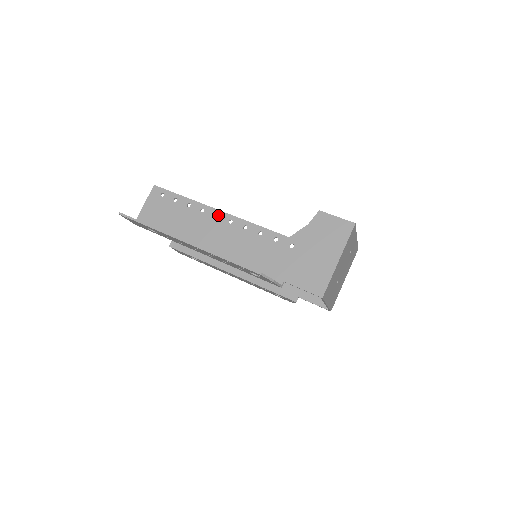
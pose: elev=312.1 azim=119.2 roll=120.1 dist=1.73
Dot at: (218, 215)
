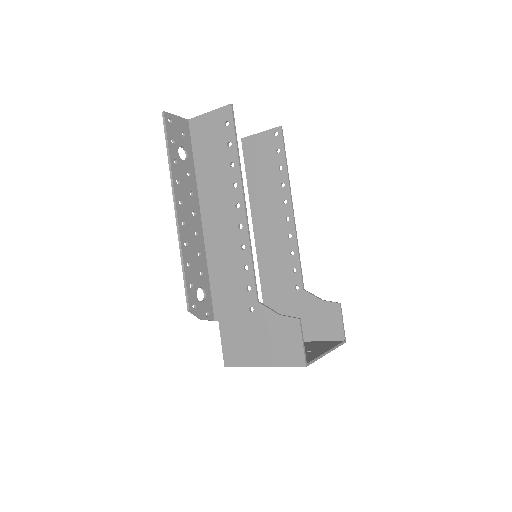
Dot at: (239, 207)
